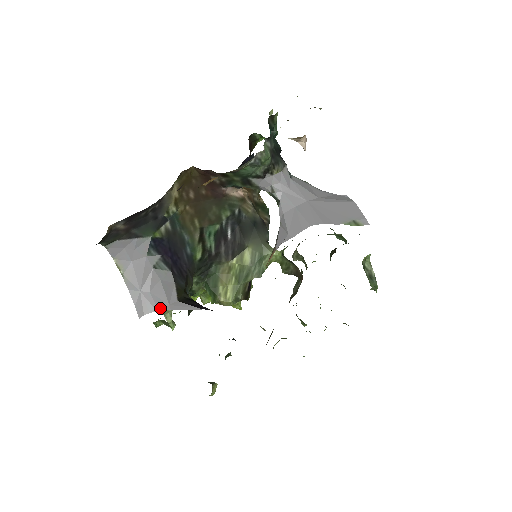
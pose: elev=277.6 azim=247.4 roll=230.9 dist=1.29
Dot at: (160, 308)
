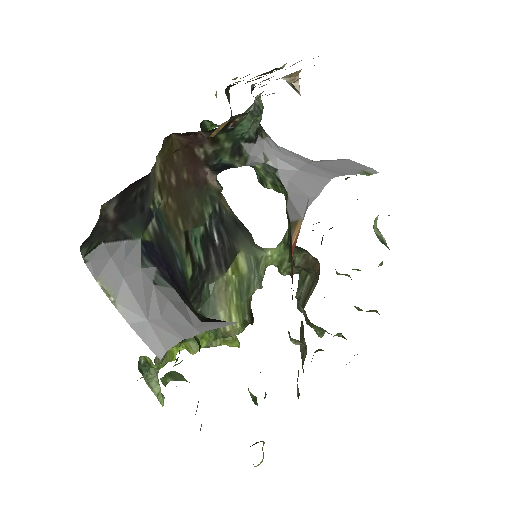
Dot at: (185, 335)
